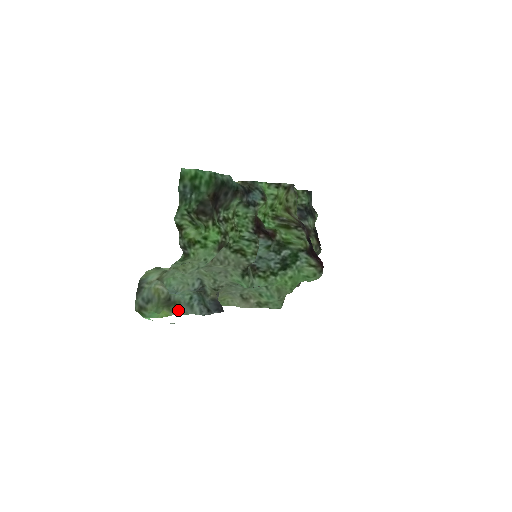
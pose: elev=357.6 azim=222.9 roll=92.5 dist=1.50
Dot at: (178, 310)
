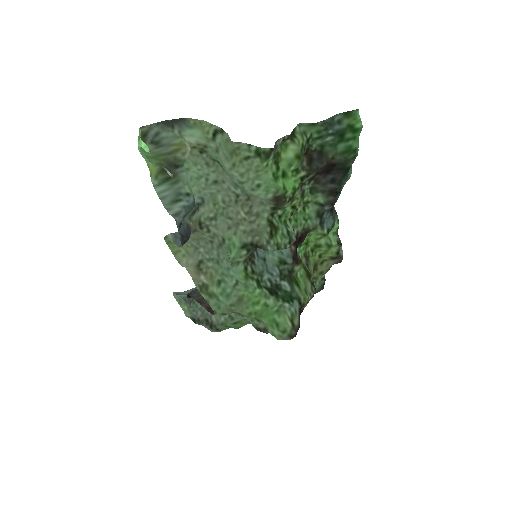
Dot at: (162, 186)
